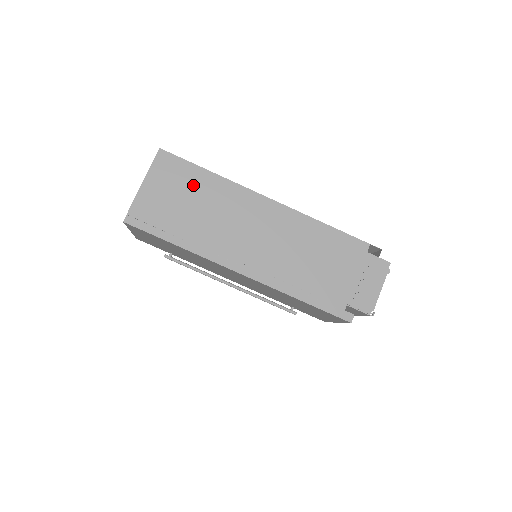
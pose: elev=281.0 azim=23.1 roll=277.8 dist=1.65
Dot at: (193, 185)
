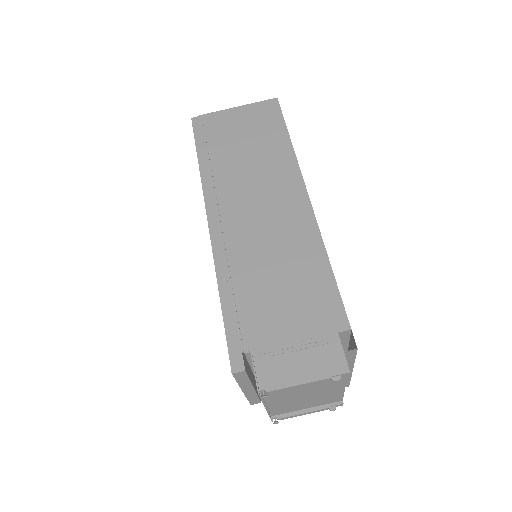
Dot at: (265, 136)
